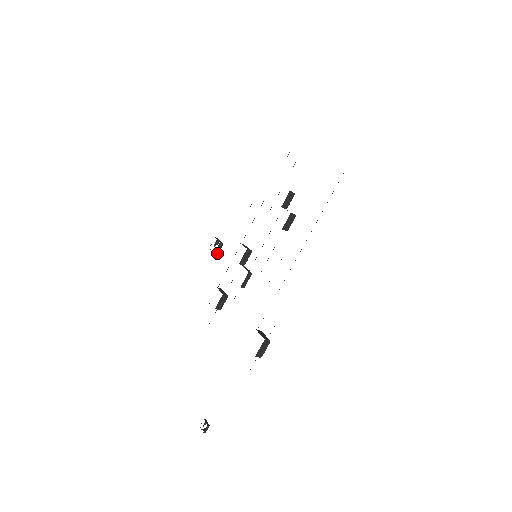
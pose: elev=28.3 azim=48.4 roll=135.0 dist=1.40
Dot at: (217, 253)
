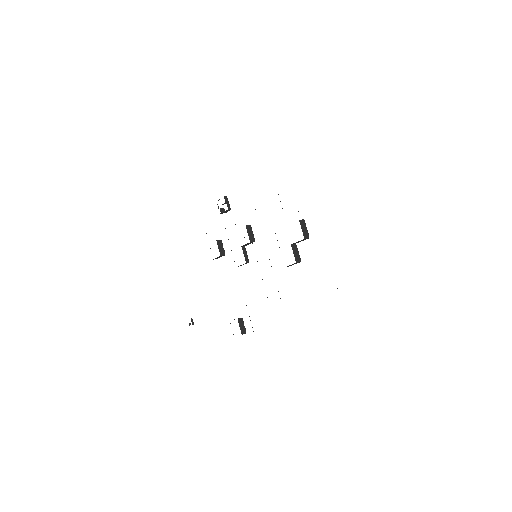
Dot at: occluded
